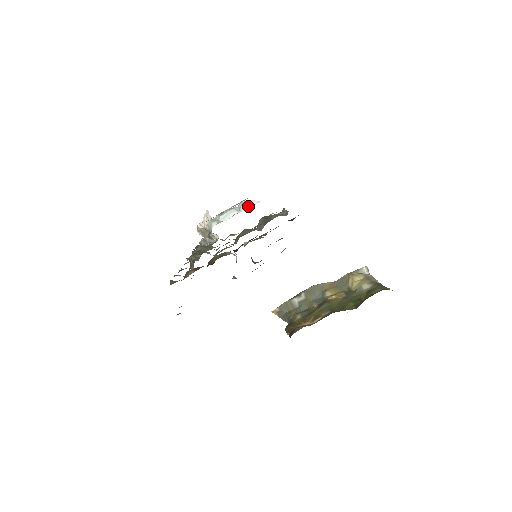
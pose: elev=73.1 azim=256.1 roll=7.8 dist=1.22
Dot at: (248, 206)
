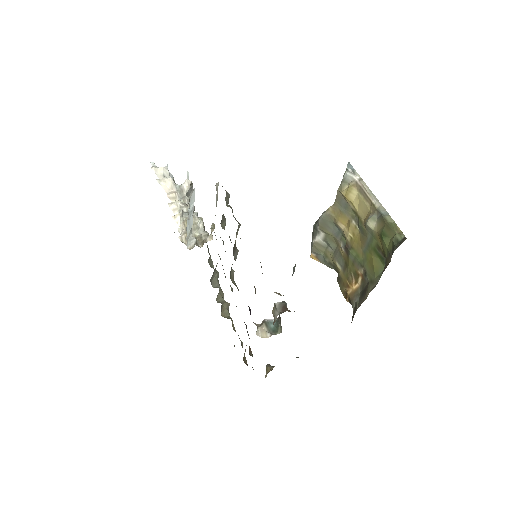
Dot at: (192, 202)
